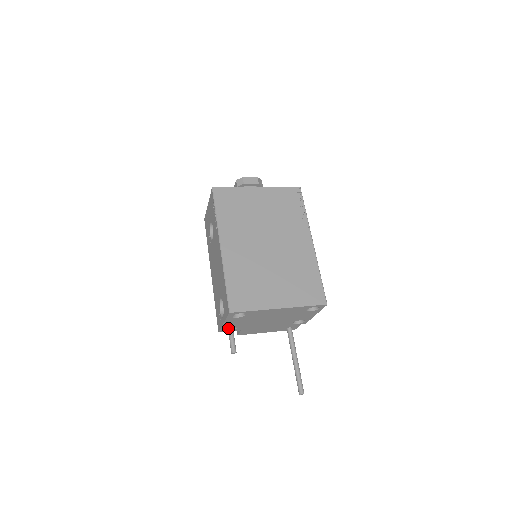
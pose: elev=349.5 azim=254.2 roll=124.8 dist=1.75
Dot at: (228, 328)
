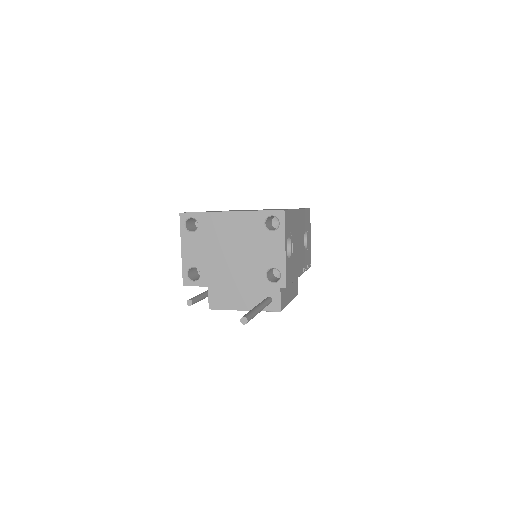
Dot at: (193, 280)
